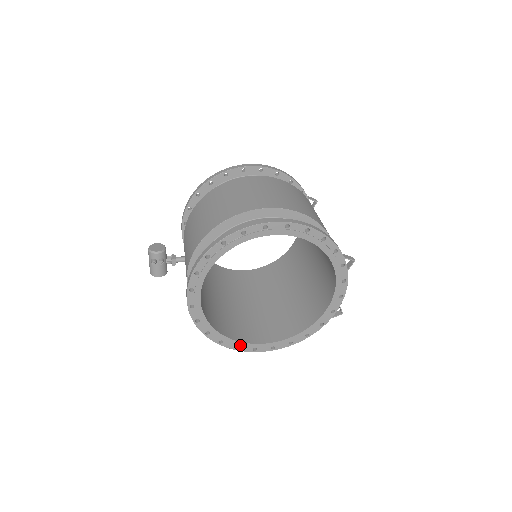
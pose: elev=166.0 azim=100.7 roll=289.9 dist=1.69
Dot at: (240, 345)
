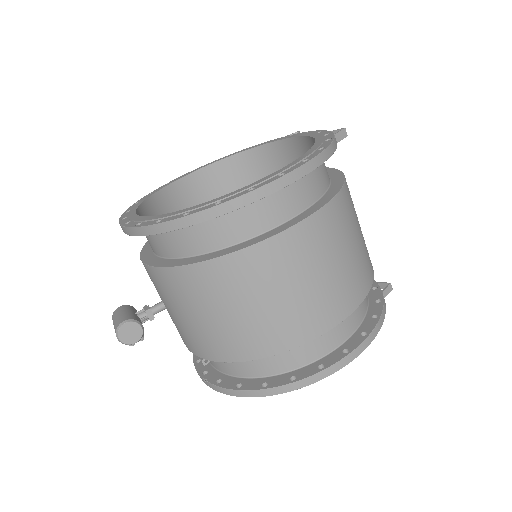
Dot at: occluded
